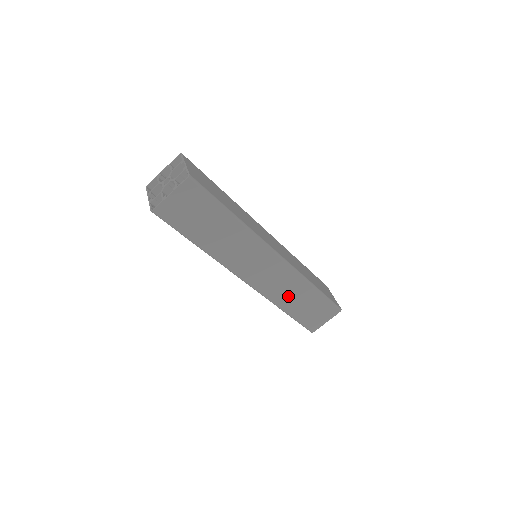
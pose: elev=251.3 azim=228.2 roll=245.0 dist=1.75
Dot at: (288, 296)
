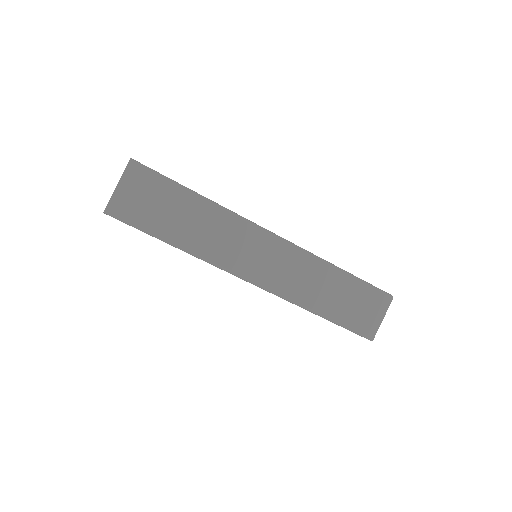
Dot at: (313, 290)
